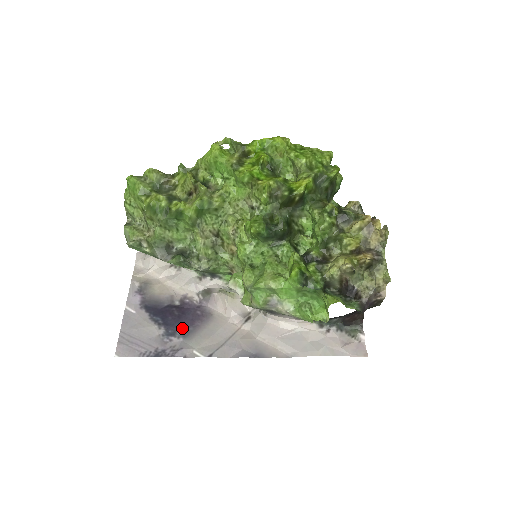
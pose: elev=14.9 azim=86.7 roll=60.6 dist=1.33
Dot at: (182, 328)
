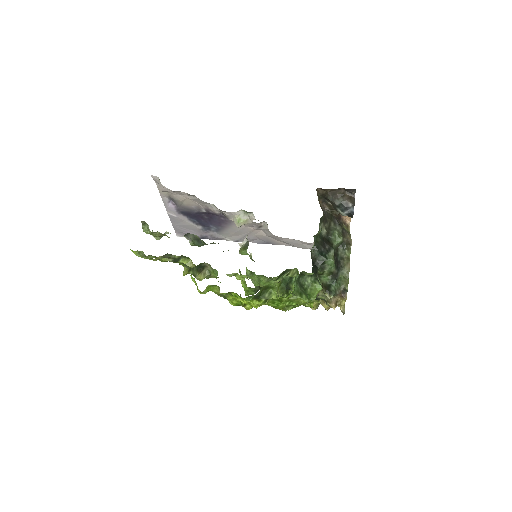
Dot at: (213, 227)
